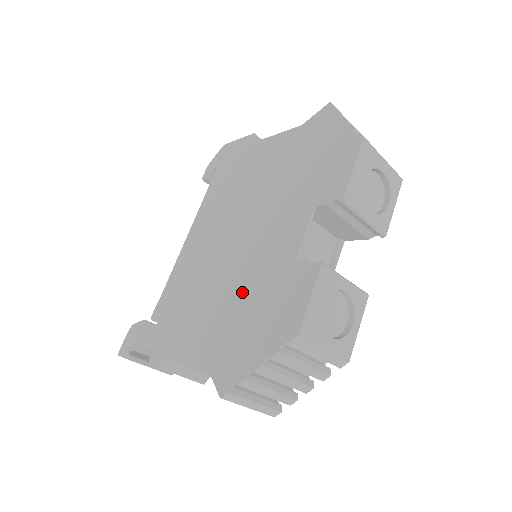
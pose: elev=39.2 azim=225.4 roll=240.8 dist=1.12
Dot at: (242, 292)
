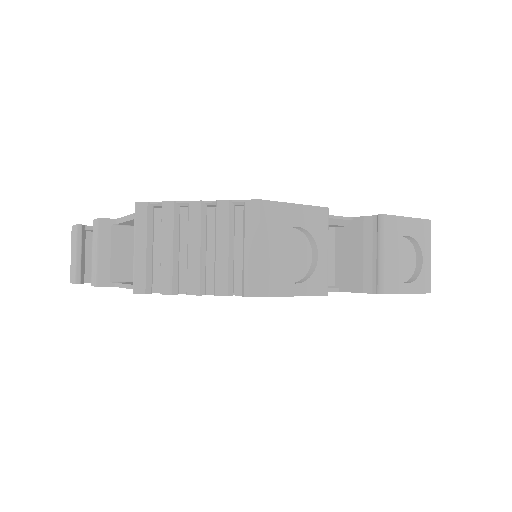
Dot at: occluded
